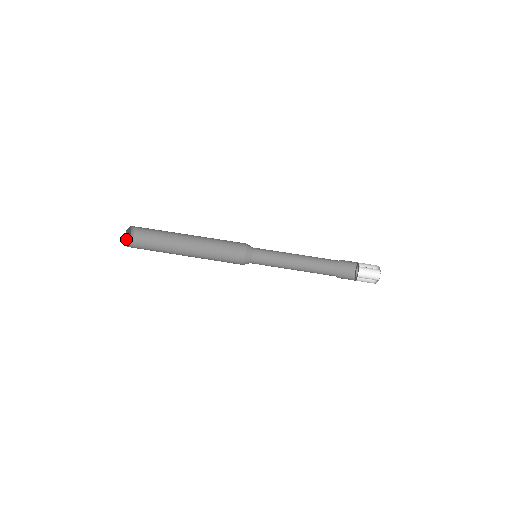
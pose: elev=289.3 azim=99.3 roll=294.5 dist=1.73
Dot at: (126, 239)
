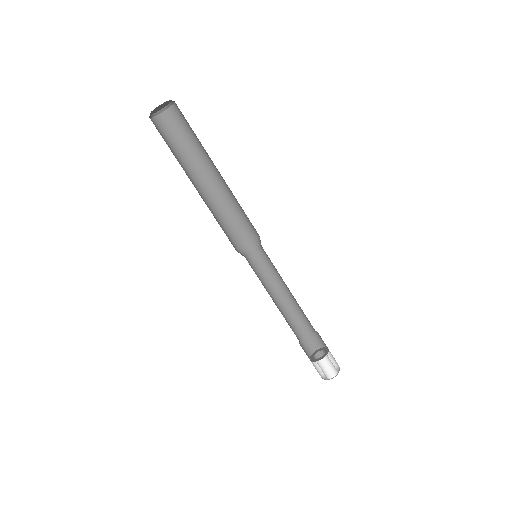
Dot at: (157, 108)
